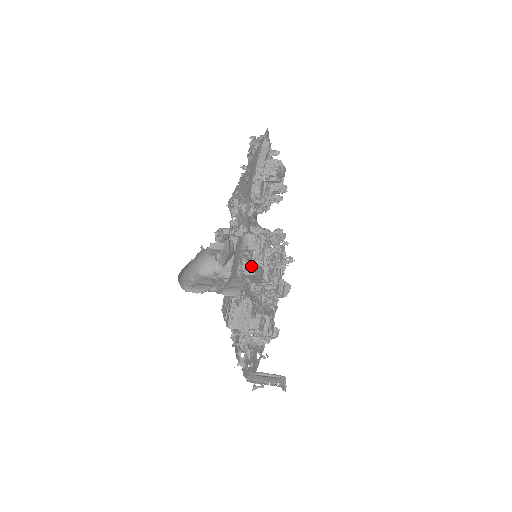
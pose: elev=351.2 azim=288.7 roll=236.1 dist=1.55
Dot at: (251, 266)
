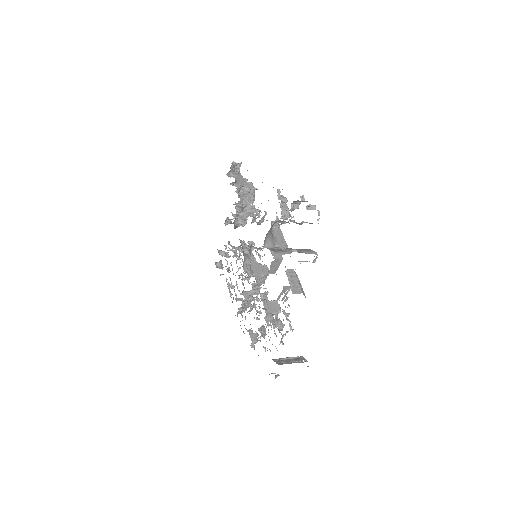
Dot at: occluded
